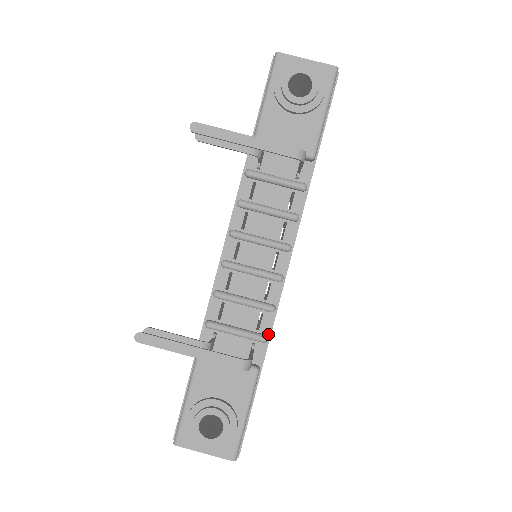
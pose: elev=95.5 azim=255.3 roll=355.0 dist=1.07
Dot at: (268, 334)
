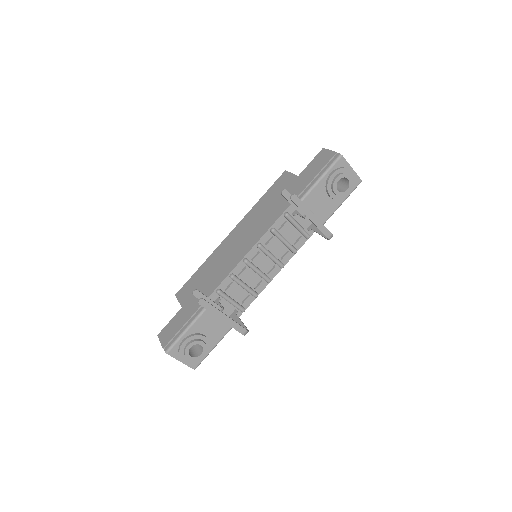
Dot at: (246, 307)
